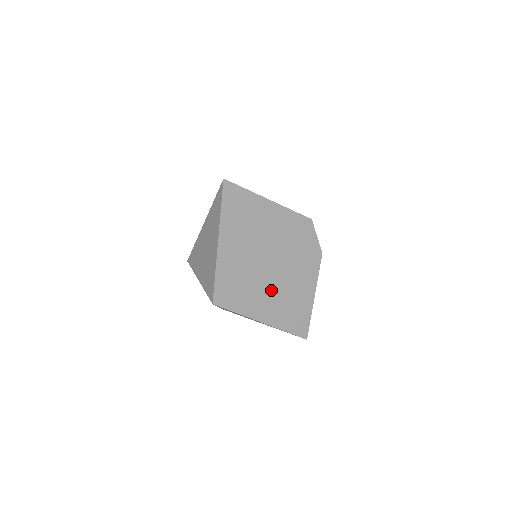
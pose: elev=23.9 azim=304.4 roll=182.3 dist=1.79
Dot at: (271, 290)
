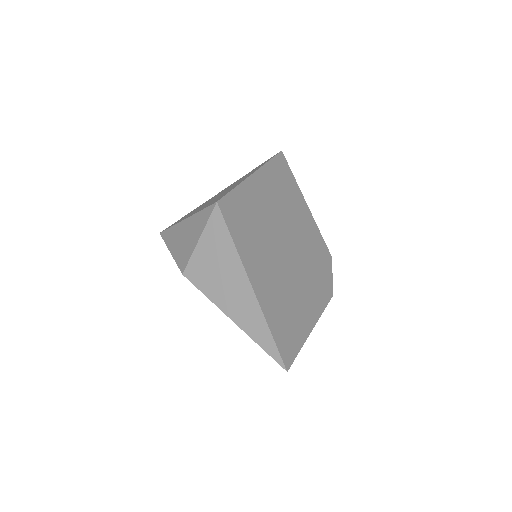
Dot at: (276, 266)
